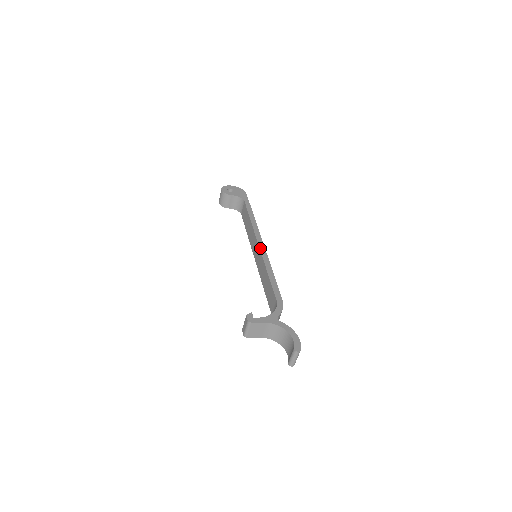
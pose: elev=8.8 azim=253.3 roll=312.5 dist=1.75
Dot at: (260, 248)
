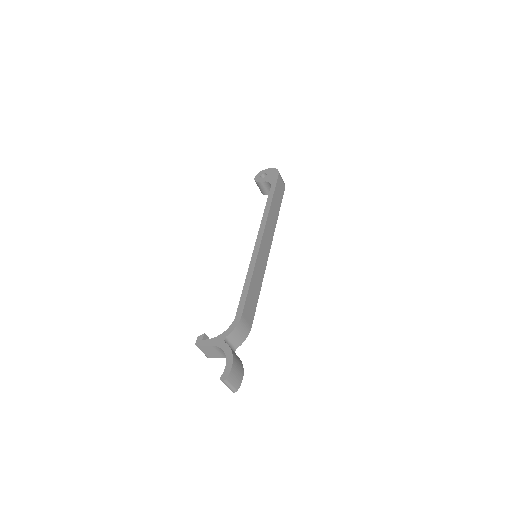
Dot at: (254, 248)
